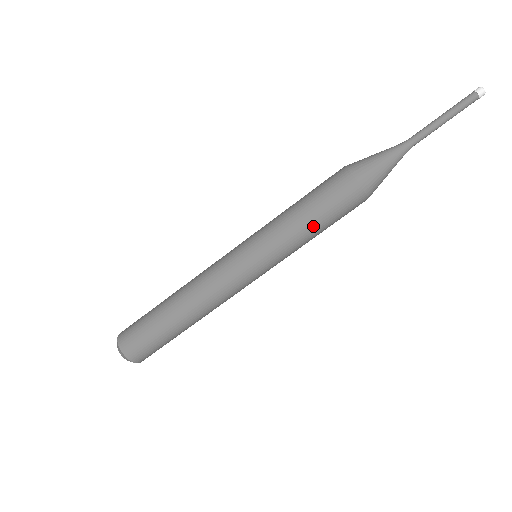
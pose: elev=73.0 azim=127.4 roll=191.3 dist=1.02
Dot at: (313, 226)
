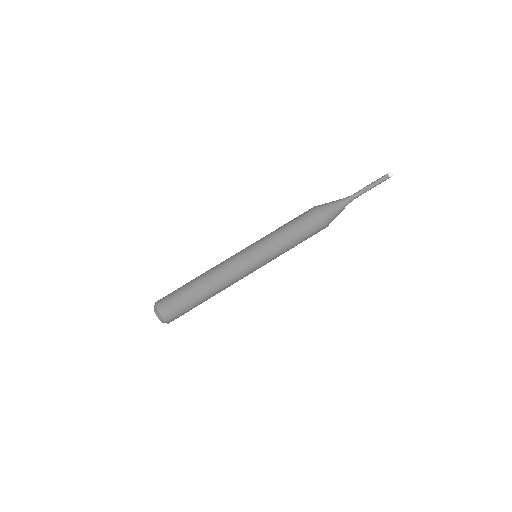
Dot at: (287, 227)
